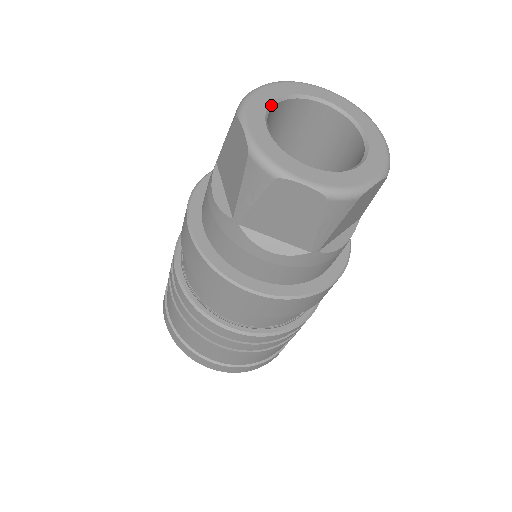
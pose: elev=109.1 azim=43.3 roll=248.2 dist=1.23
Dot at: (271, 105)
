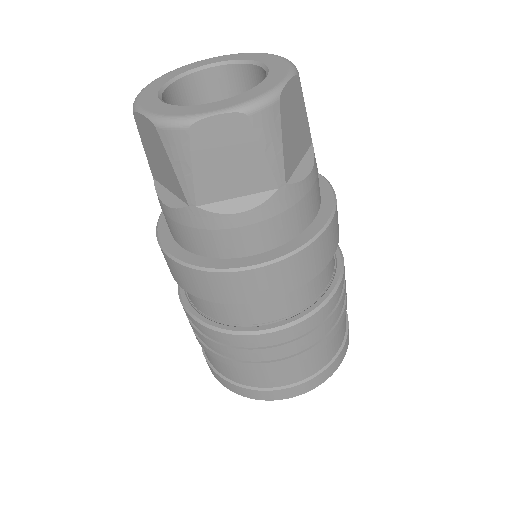
Dot at: (197, 69)
